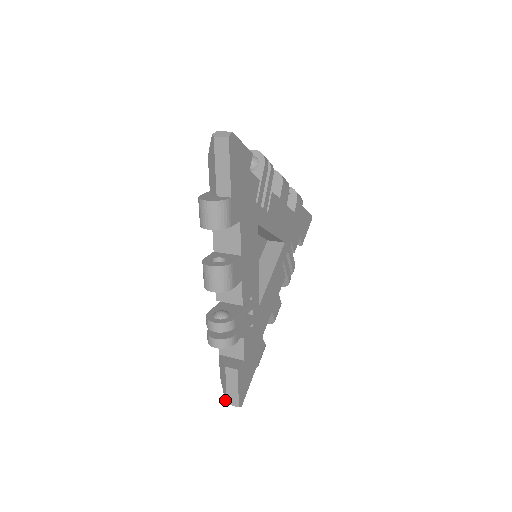
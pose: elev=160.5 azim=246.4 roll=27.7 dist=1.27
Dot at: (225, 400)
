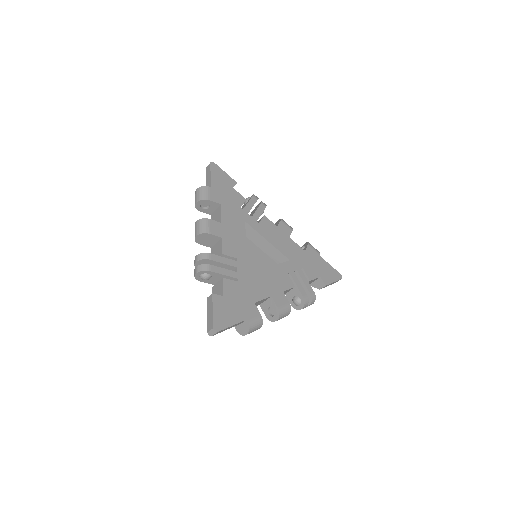
Dot at: (208, 333)
